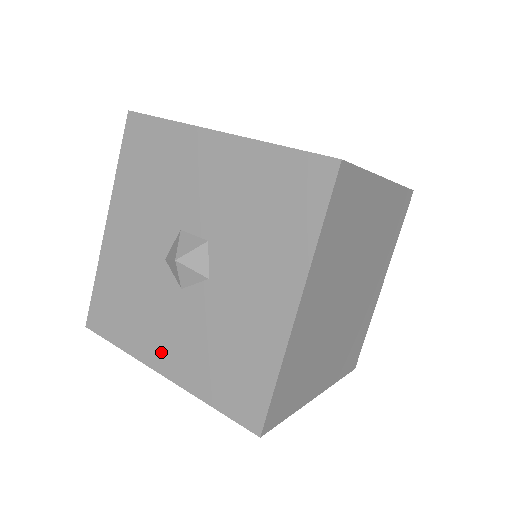
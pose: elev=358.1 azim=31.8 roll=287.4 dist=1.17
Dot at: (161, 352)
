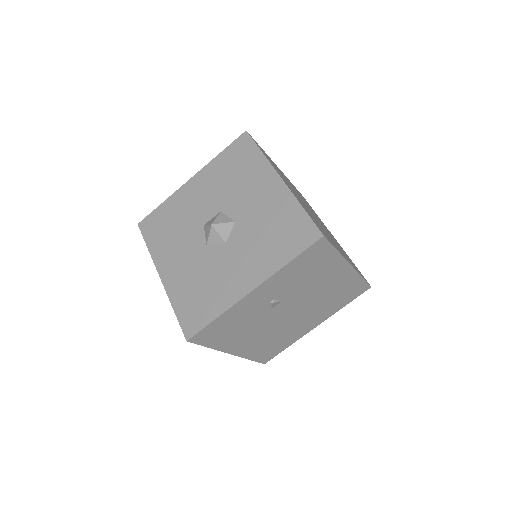
Dot at: (242, 281)
